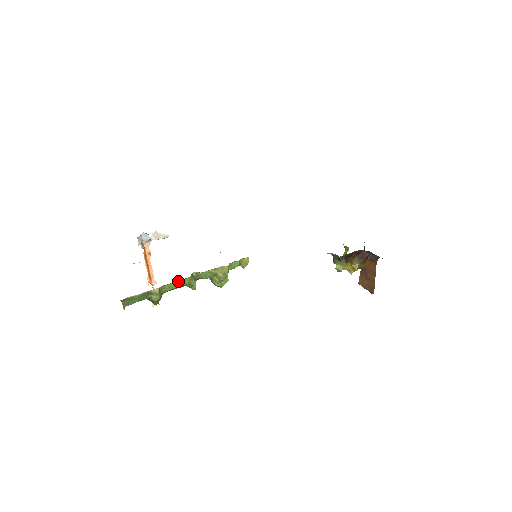
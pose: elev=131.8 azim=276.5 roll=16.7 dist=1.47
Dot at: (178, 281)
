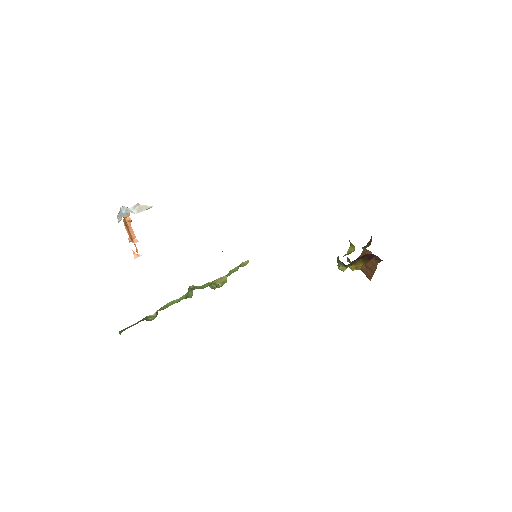
Dot at: occluded
